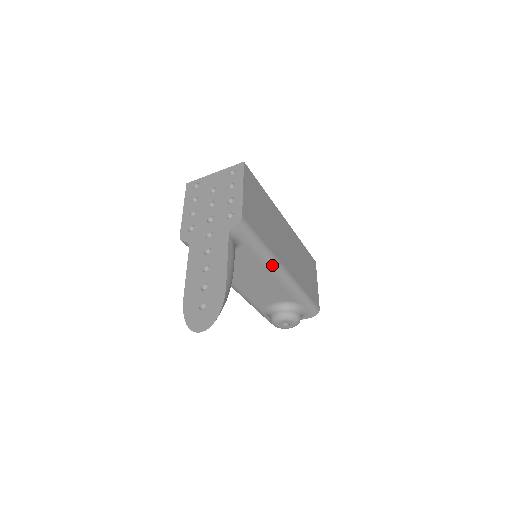
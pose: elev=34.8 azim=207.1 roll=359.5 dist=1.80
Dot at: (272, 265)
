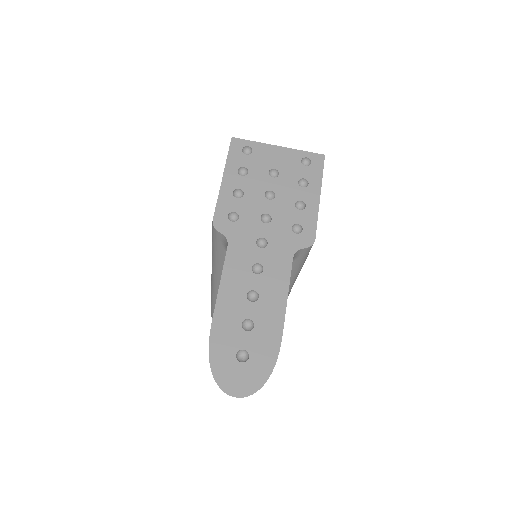
Dot at: occluded
